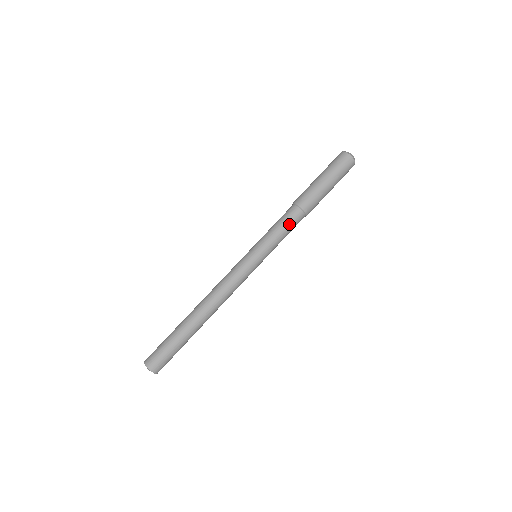
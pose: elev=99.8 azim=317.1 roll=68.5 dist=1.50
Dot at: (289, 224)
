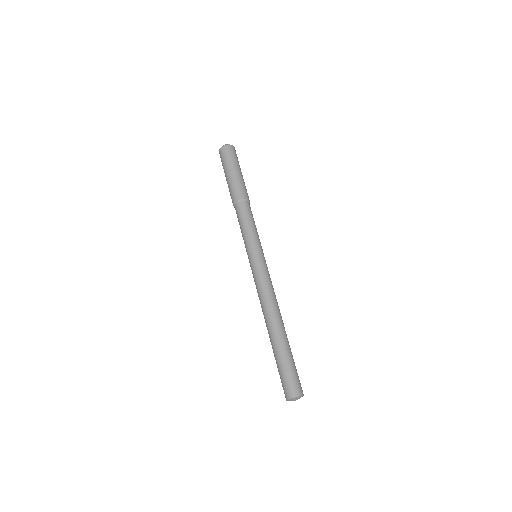
Dot at: occluded
